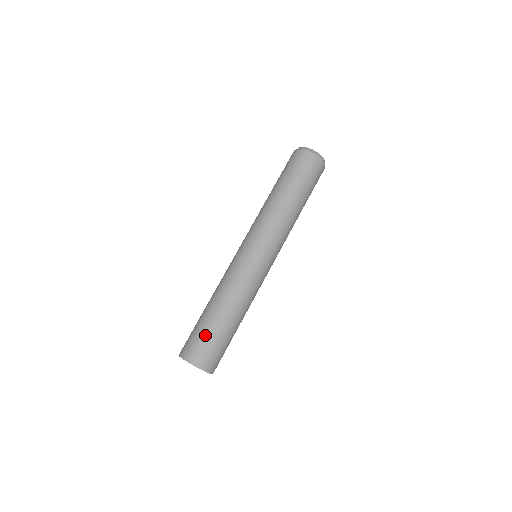
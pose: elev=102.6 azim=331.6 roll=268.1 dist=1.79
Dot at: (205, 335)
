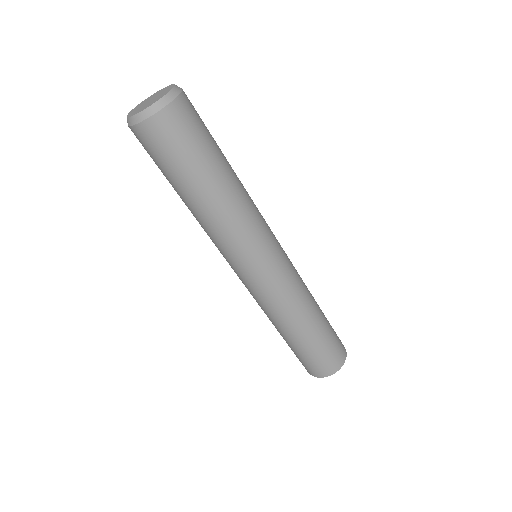
Dot at: (321, 351)
